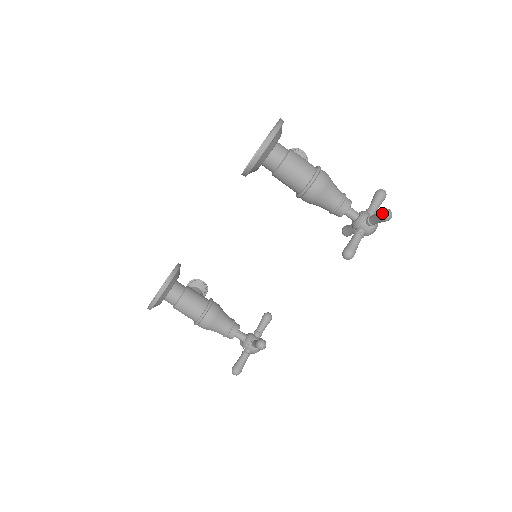
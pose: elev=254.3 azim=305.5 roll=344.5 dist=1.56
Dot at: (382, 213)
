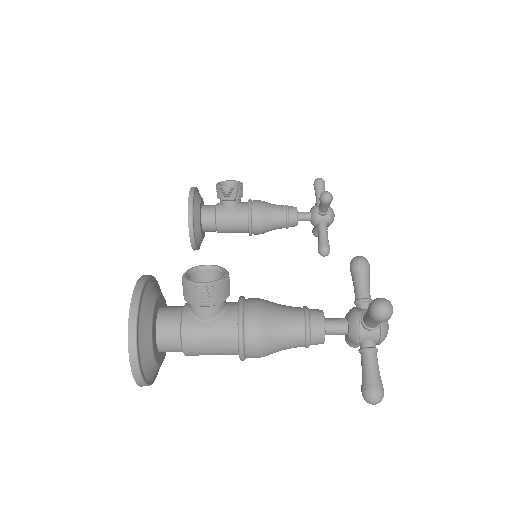
Dot at: occluded
